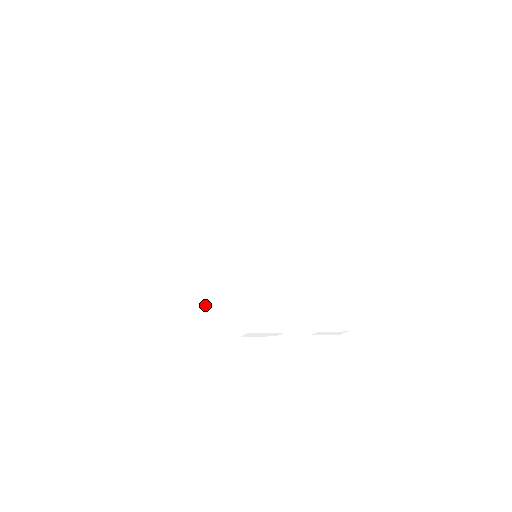
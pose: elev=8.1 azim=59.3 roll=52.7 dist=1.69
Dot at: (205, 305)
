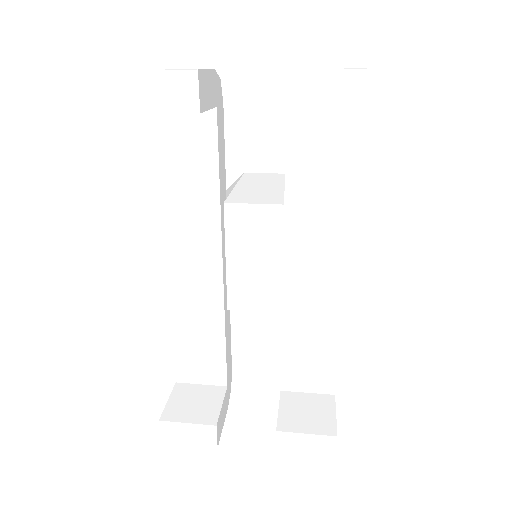
Dot at: occluded
